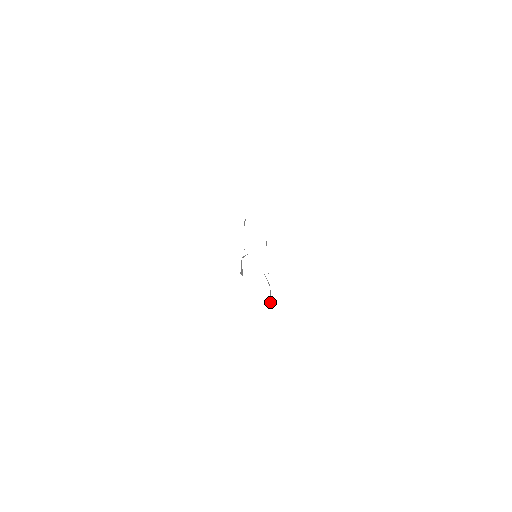
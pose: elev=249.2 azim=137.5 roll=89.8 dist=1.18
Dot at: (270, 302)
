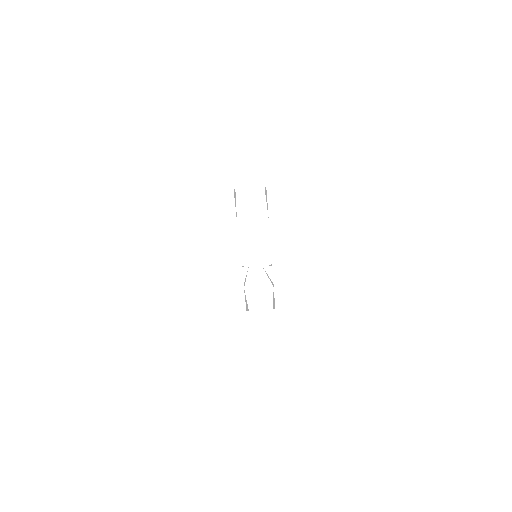
Dot at: (274, 308)
